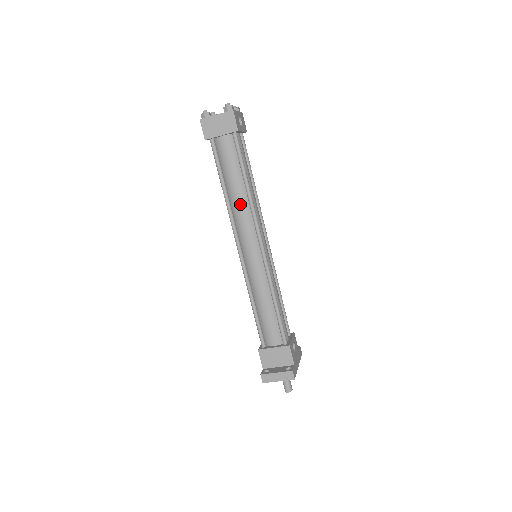
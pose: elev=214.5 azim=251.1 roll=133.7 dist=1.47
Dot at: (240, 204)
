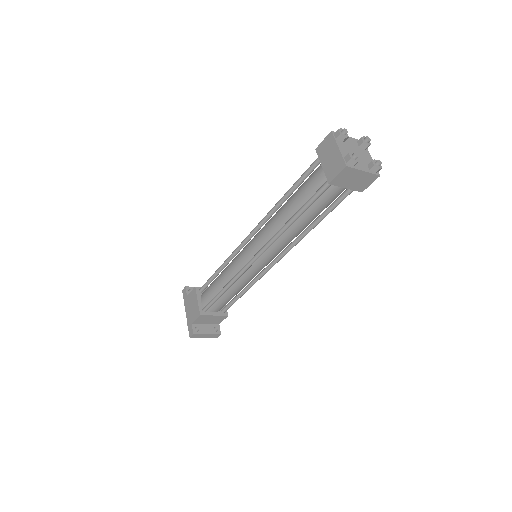
Dot at: (294, 235)
